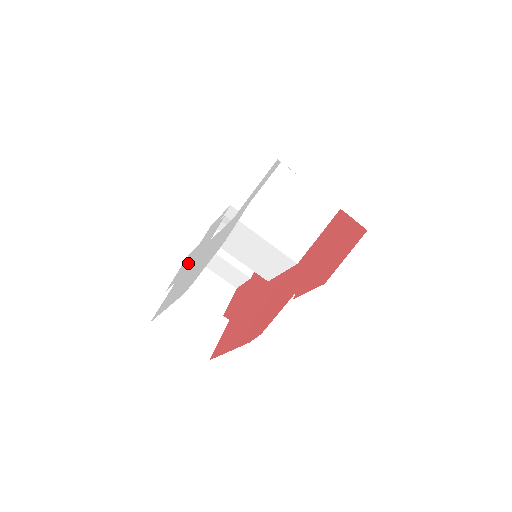
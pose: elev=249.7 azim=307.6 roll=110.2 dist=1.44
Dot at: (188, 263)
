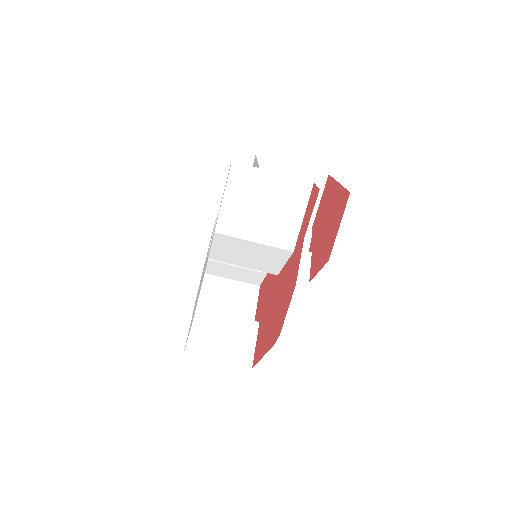
Dot at: occluded
